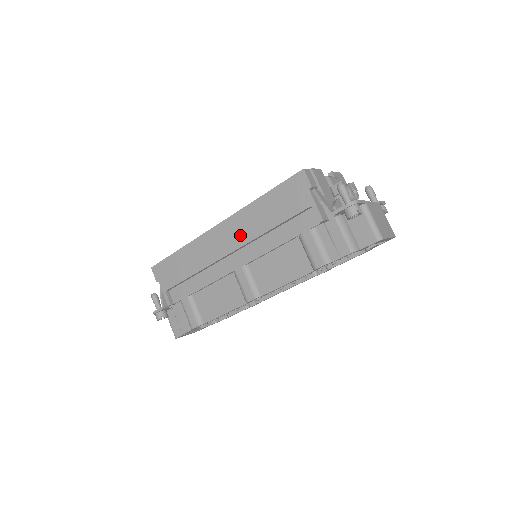
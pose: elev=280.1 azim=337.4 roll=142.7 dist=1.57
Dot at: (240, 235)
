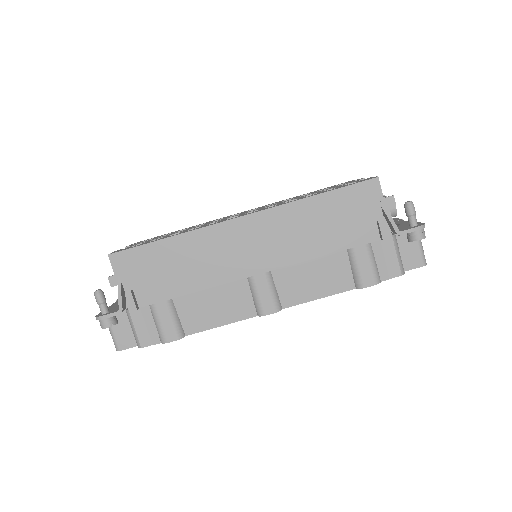
Dot at: (275, 235)
